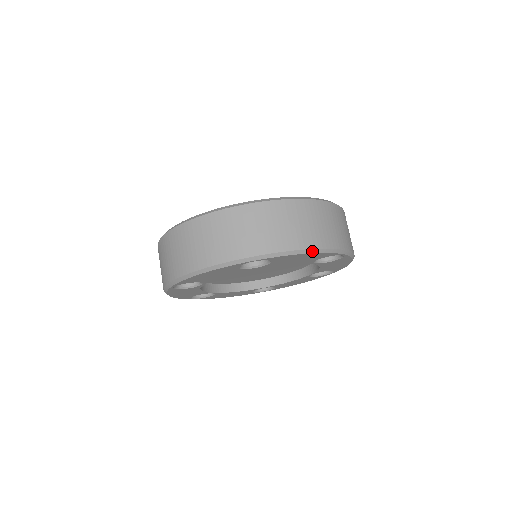
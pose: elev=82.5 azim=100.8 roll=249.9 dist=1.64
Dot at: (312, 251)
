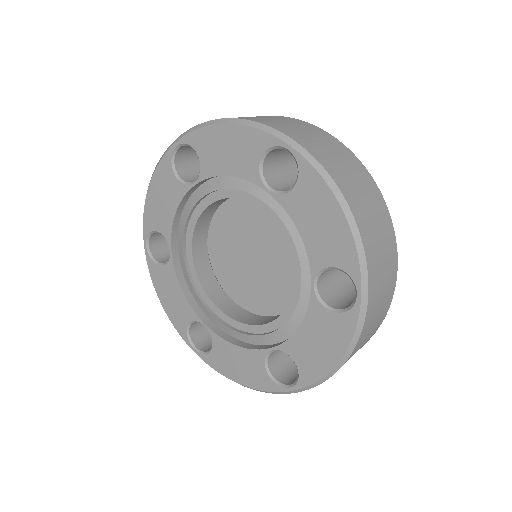
Dot at: occluded
